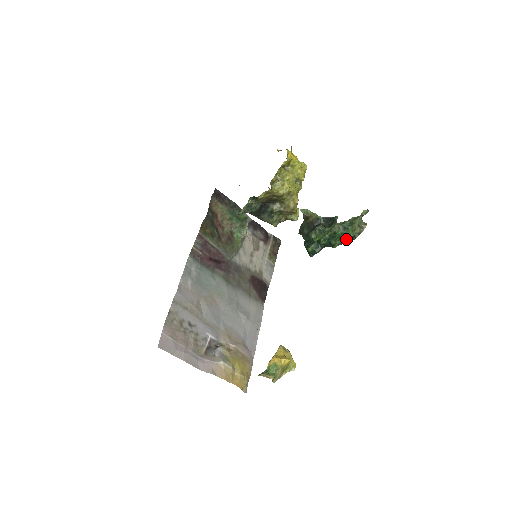
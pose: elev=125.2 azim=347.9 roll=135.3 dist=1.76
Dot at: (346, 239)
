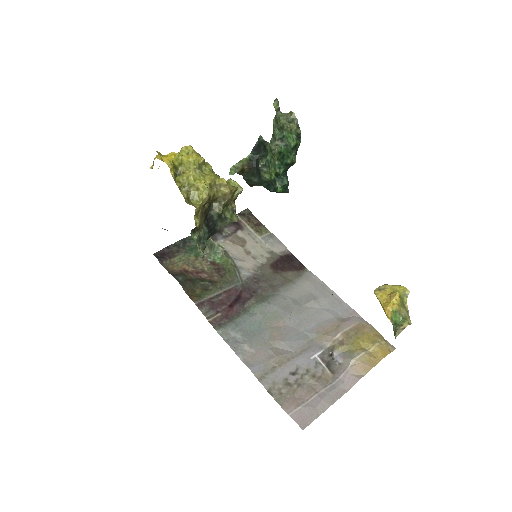
Dot at: (295, 146)
